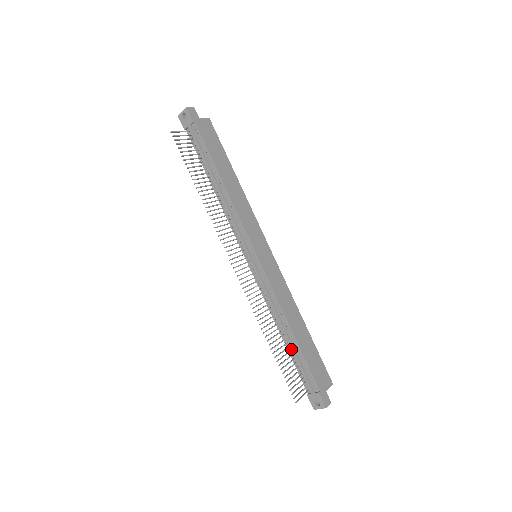
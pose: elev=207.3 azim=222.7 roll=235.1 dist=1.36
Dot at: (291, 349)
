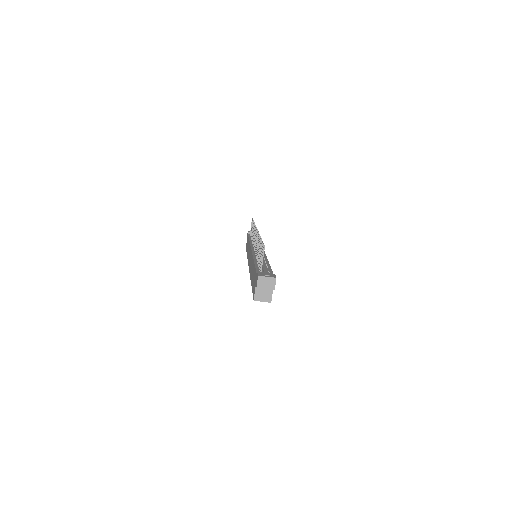
Dot at: occluded
